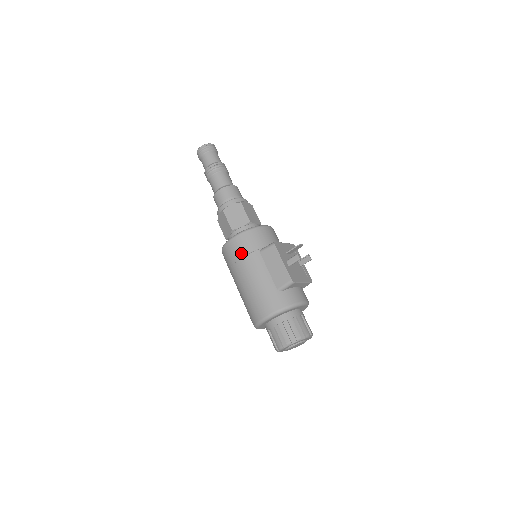
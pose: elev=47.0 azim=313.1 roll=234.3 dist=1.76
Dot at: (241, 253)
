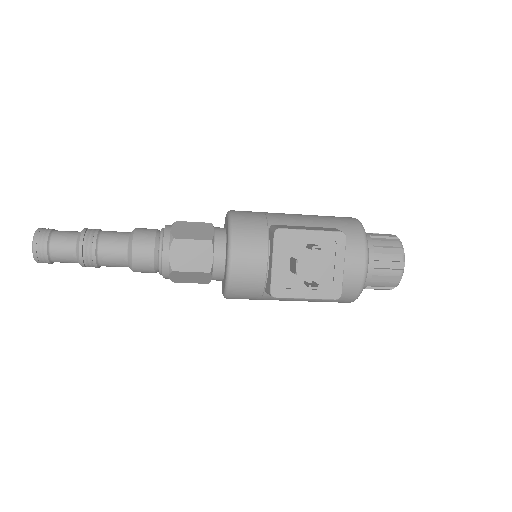
Dot at: occluded
